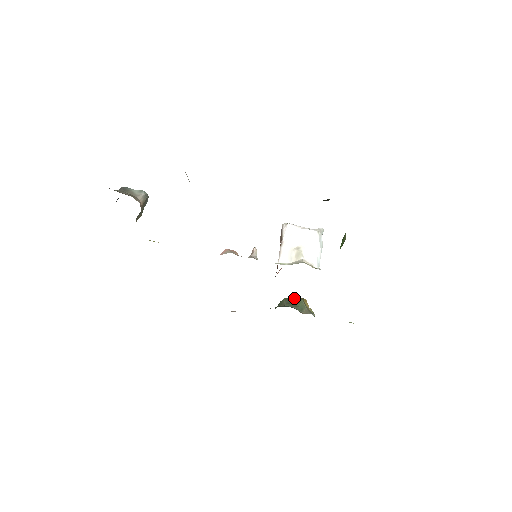
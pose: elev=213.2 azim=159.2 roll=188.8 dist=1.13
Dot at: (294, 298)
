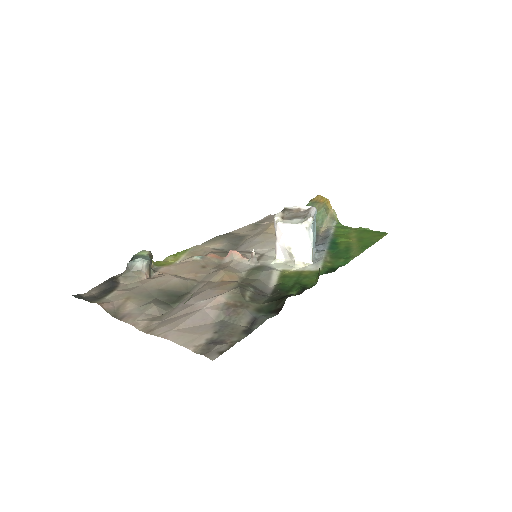
Dot at: (316, 205)
